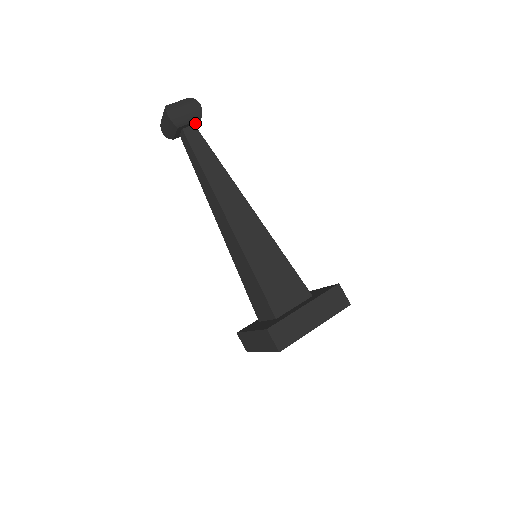
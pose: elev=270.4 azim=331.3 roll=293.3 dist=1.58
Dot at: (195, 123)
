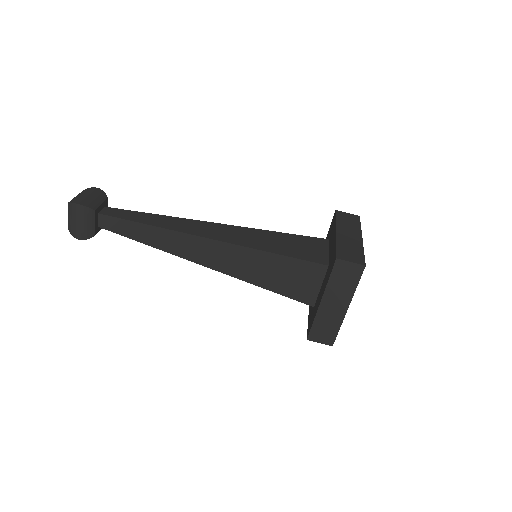
Dot at: (105, 205)
